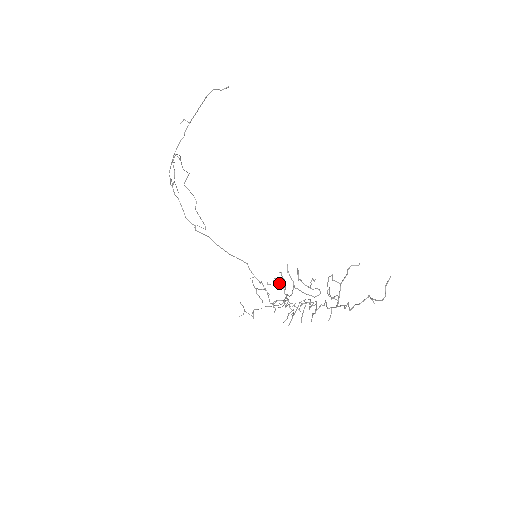
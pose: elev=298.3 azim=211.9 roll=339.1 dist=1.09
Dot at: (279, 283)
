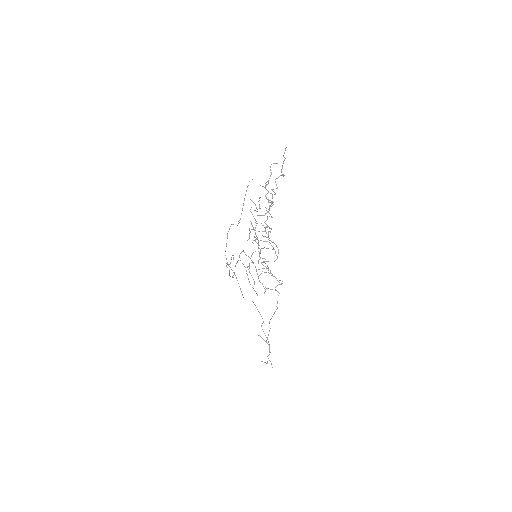
Dot at: occluded
